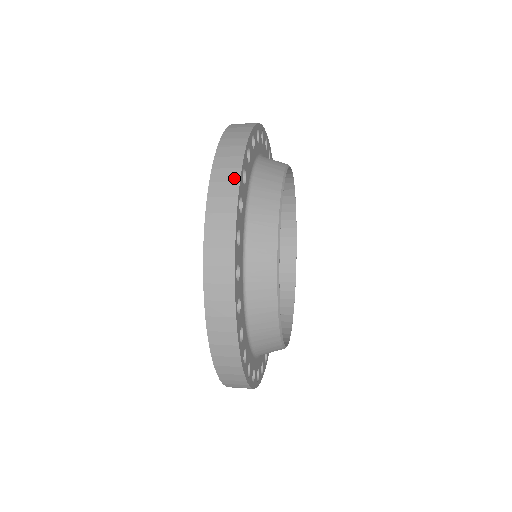
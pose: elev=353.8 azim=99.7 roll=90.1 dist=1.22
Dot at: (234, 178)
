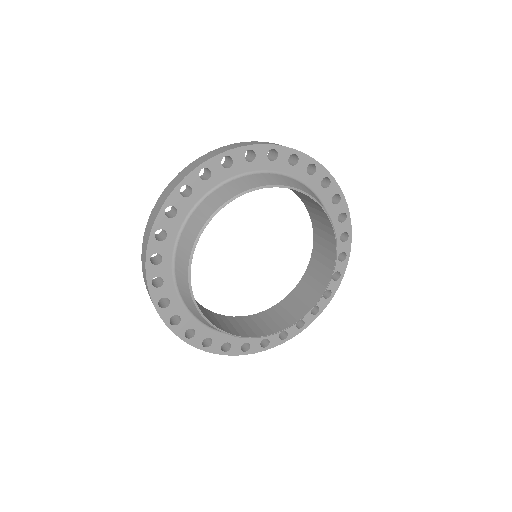
Dot at: (170, 192)
